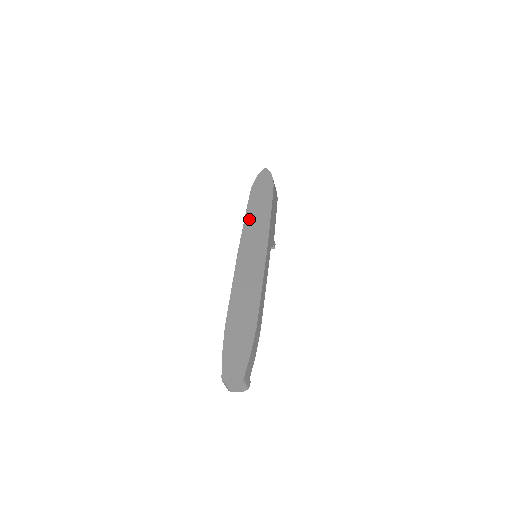
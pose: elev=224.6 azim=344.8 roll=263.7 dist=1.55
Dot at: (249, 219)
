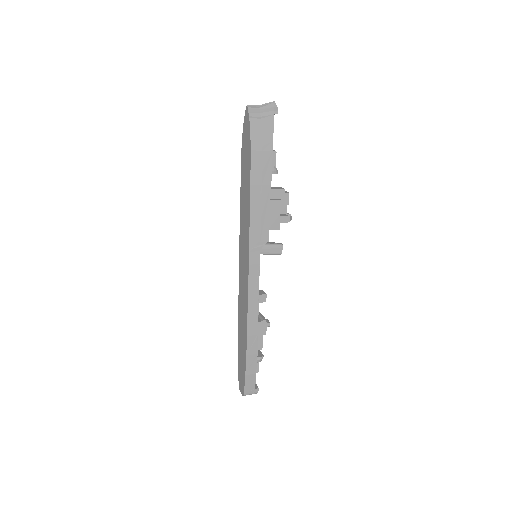
Dot at: (241, 209)
